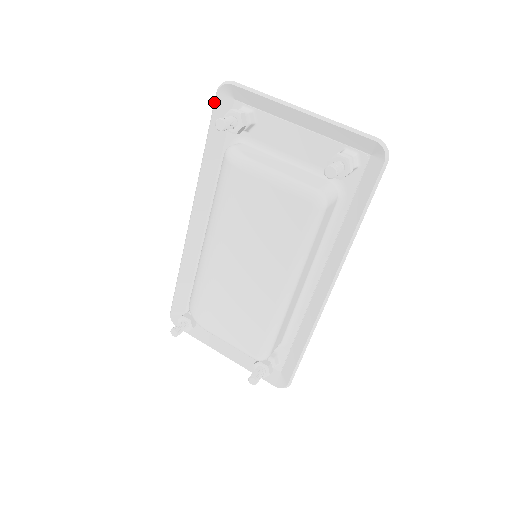
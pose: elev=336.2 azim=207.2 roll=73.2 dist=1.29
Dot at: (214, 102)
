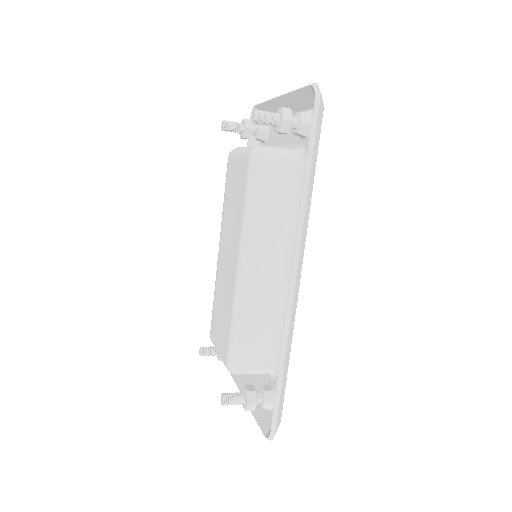
Dot at: occluded
